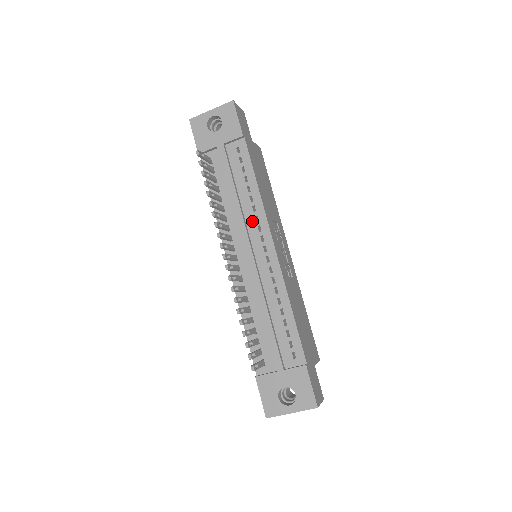
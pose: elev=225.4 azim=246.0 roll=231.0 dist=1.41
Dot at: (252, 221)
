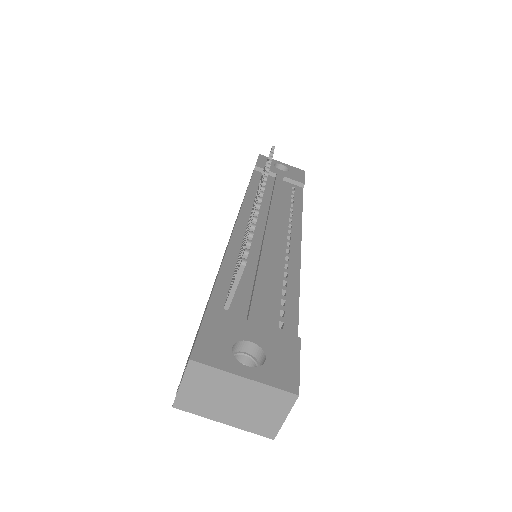
Dot at: (285, 218)
